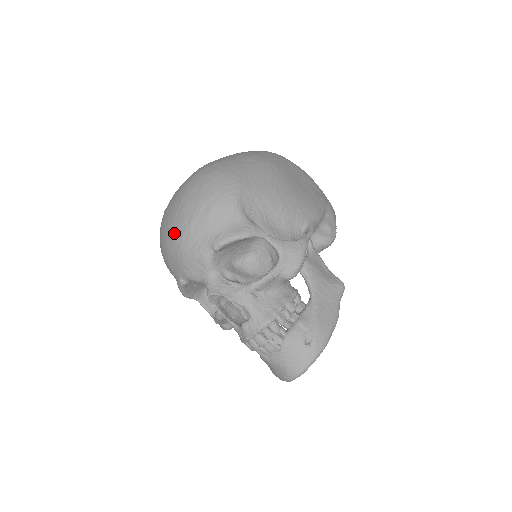
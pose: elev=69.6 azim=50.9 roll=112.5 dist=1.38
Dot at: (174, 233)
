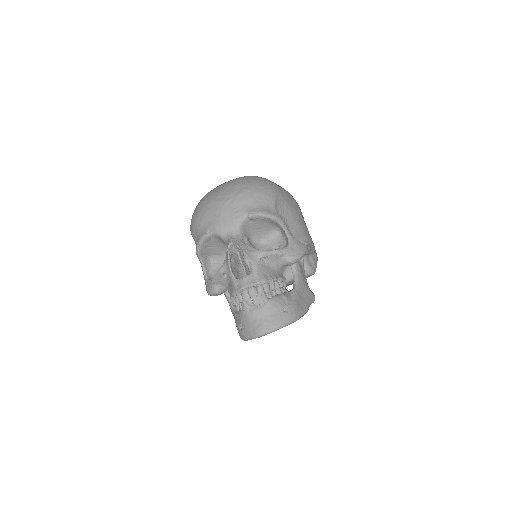
Dot at: (221, 198)
